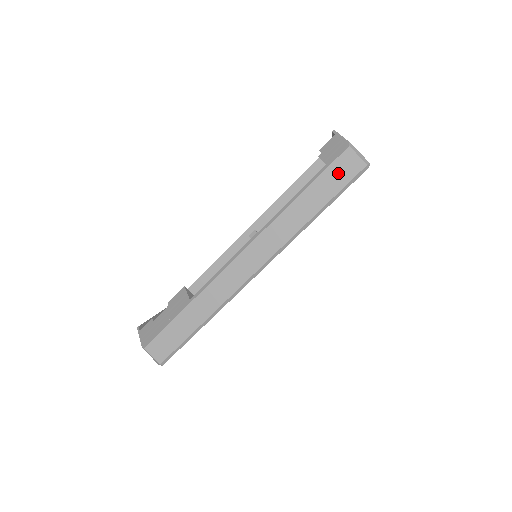
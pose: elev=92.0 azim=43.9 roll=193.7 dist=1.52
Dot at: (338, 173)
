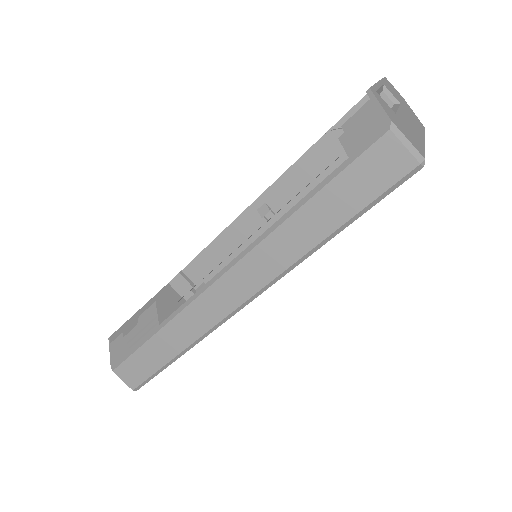
Dot at: (367, 175)
